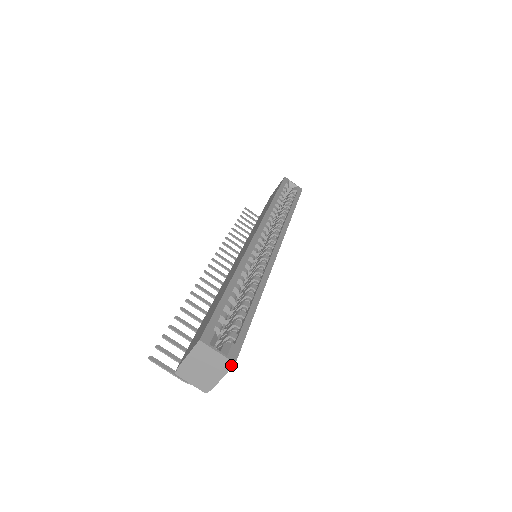
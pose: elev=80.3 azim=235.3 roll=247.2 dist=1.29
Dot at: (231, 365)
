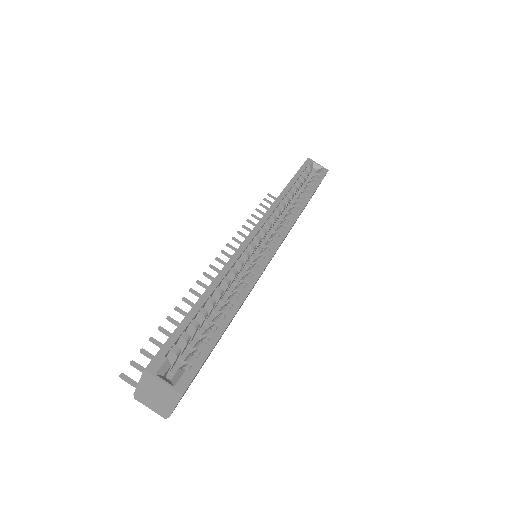
Dot at: (179, 396)
